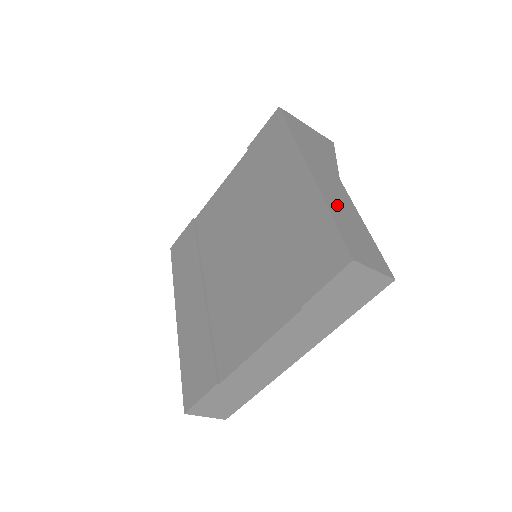
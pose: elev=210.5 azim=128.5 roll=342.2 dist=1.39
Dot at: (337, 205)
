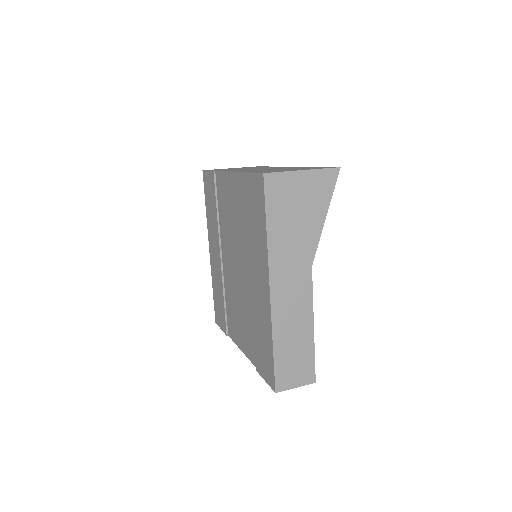
Dot at: (287, 326)
